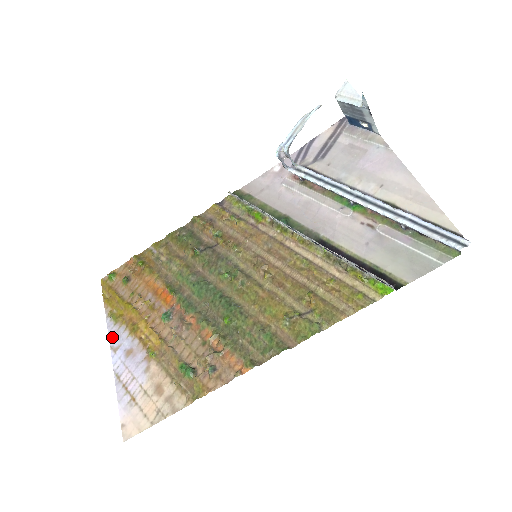
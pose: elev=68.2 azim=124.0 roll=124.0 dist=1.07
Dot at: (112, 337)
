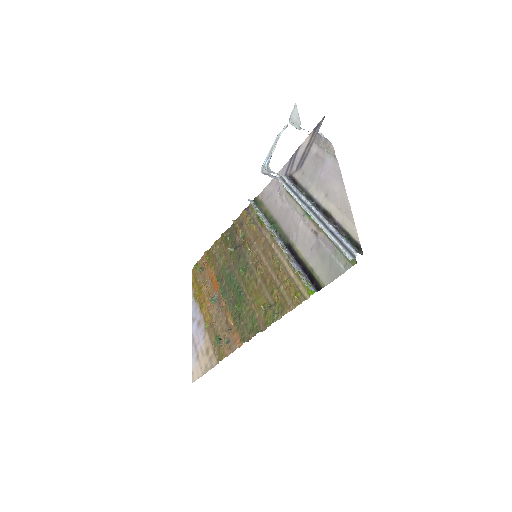
Dot at: (193, 311)
